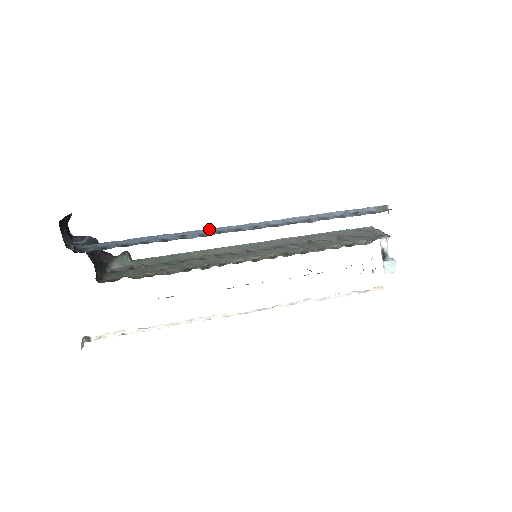
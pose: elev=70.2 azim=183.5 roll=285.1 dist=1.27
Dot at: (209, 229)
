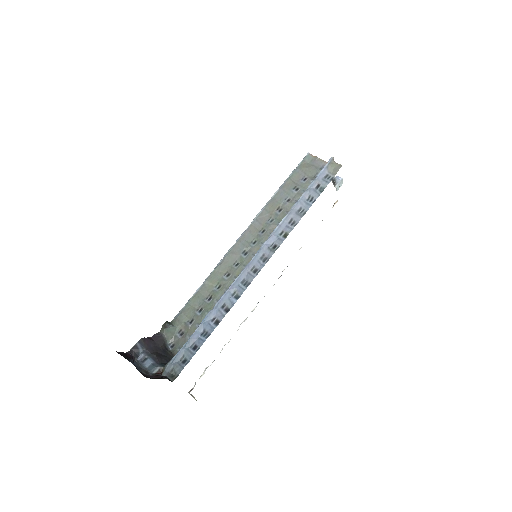
Dot at: (233, 285)
